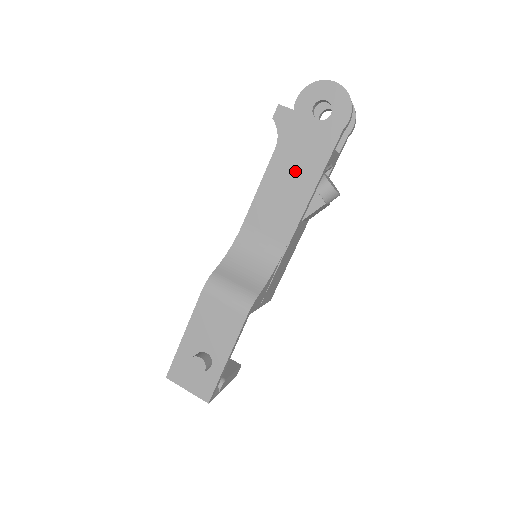
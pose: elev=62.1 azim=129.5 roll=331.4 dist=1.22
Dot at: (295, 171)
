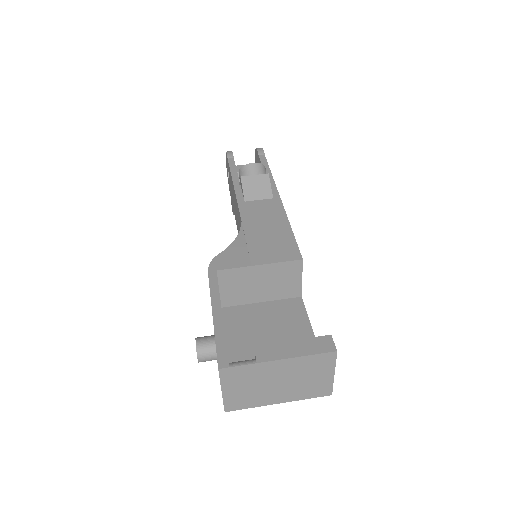
Dot at: (234, 201)
